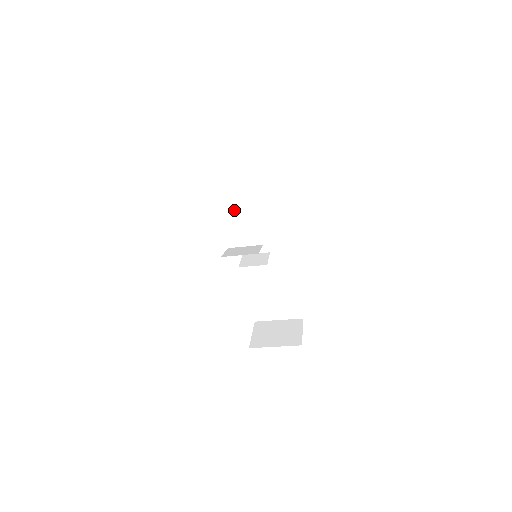
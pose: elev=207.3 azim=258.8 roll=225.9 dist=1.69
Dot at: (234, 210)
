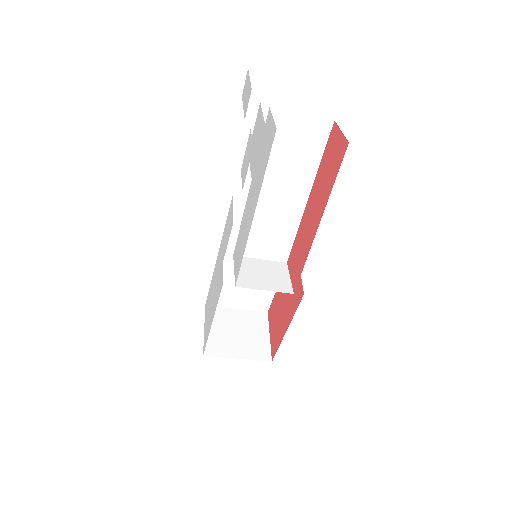
Dot at: (265, 208)
